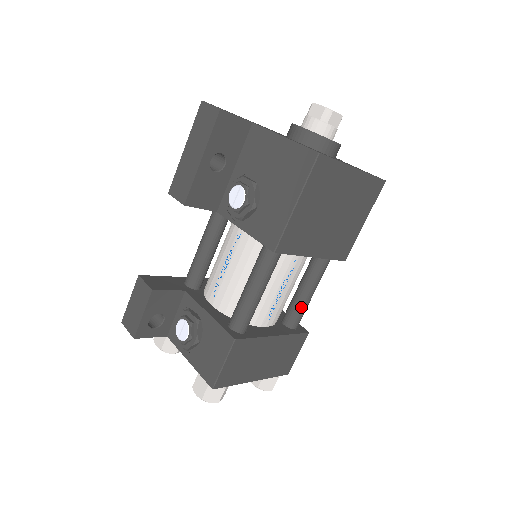
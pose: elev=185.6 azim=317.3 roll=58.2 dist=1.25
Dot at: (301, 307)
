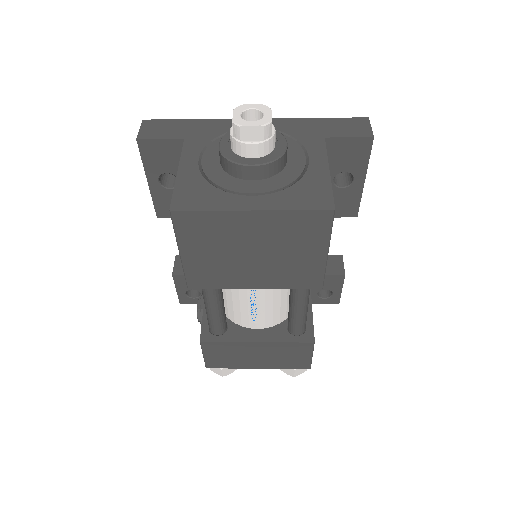
Dot at: (293, 319)
